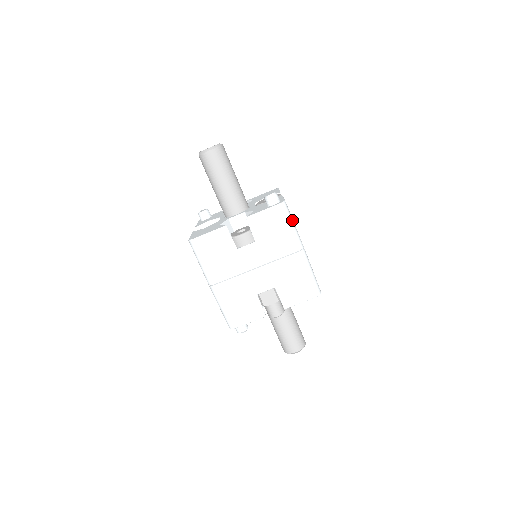
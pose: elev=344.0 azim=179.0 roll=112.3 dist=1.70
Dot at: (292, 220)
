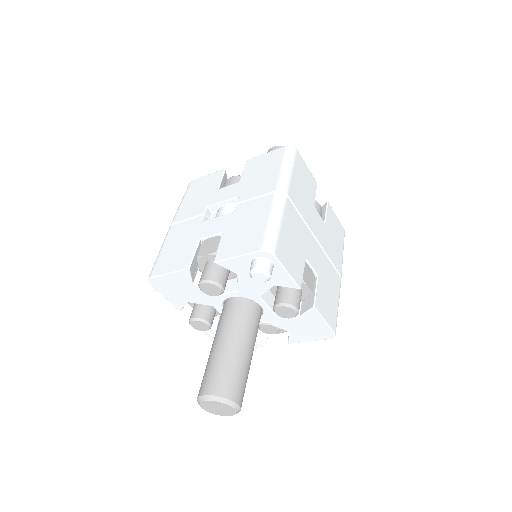
Dot at: occluded
